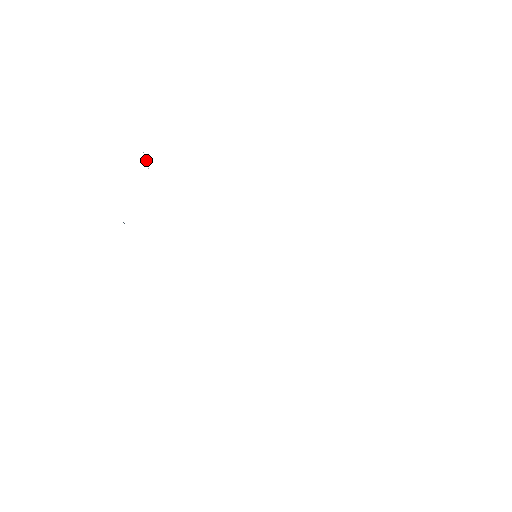
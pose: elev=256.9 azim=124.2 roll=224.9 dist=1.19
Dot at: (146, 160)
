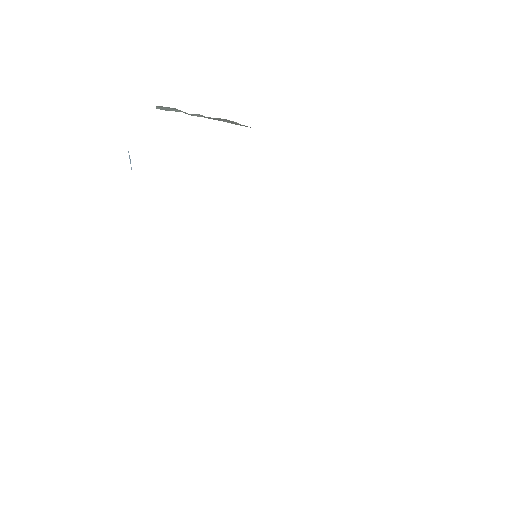
Dot at: (130, 160)
